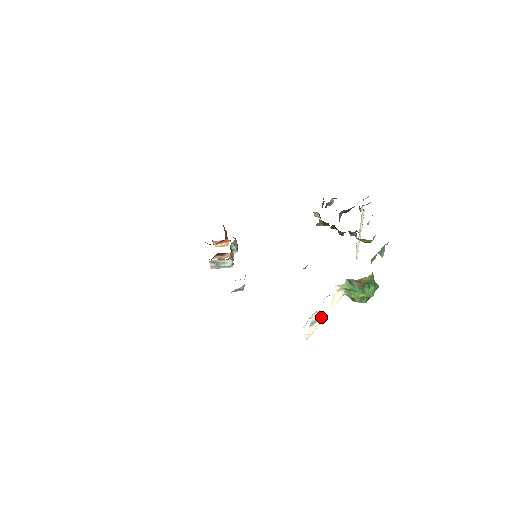
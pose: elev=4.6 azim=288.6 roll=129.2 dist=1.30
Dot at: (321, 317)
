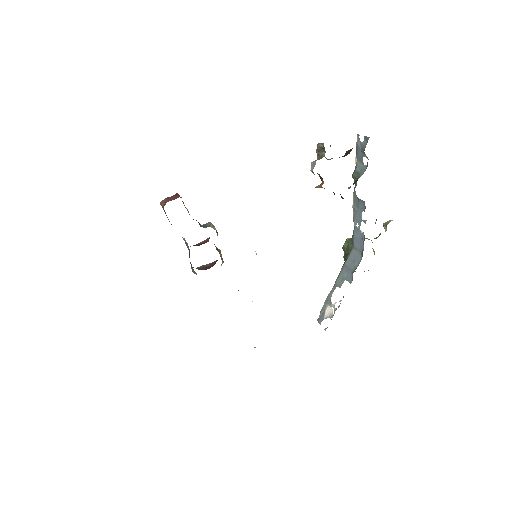
Dot at: (330, 301)
